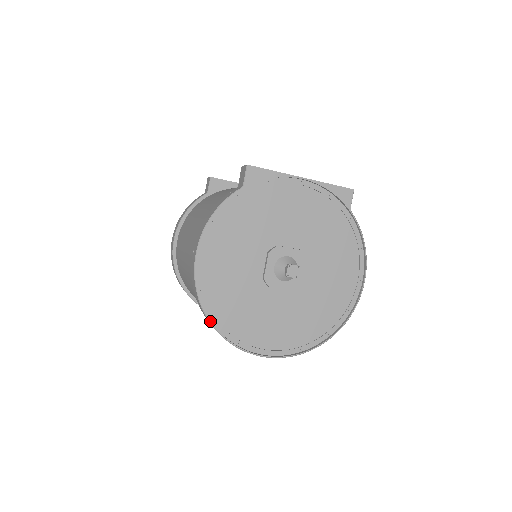
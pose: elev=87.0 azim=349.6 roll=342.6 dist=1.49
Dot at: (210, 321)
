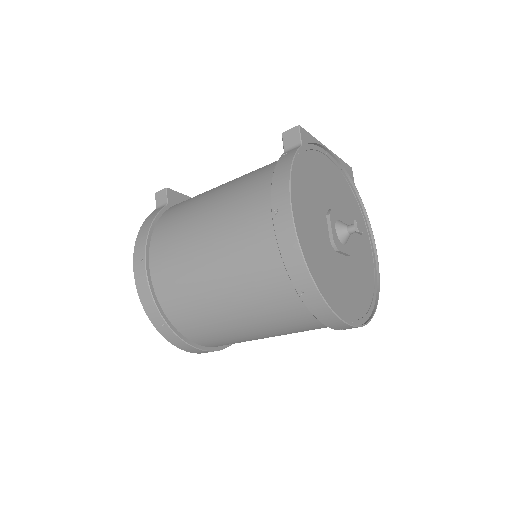
Dot at: (316, 284)
